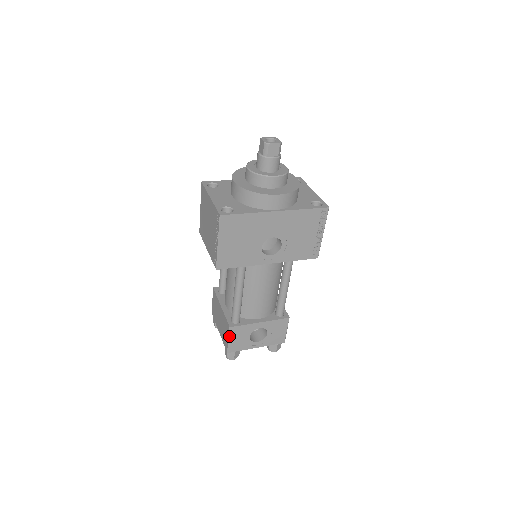
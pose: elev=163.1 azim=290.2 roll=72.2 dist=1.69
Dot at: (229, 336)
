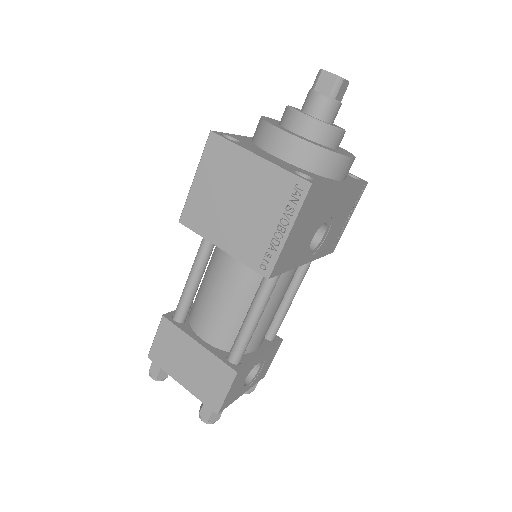
Dot at: (230, 387)
